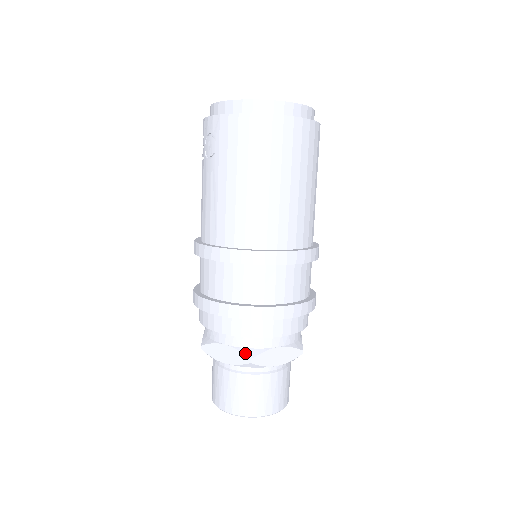
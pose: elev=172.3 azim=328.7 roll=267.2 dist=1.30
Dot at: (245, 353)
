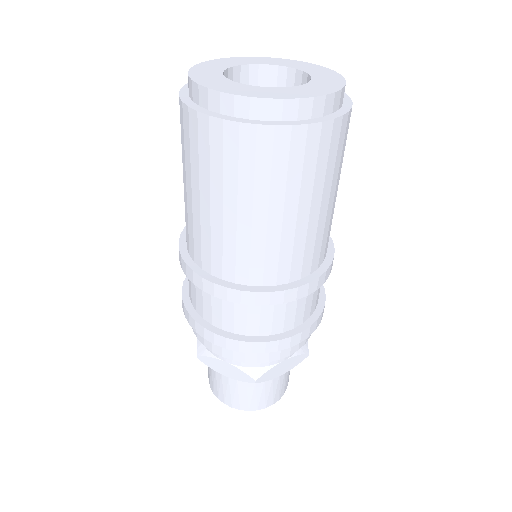
Dot at: (198, 346)
